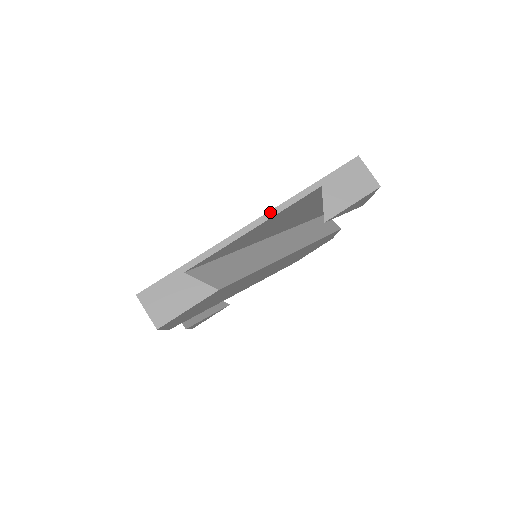
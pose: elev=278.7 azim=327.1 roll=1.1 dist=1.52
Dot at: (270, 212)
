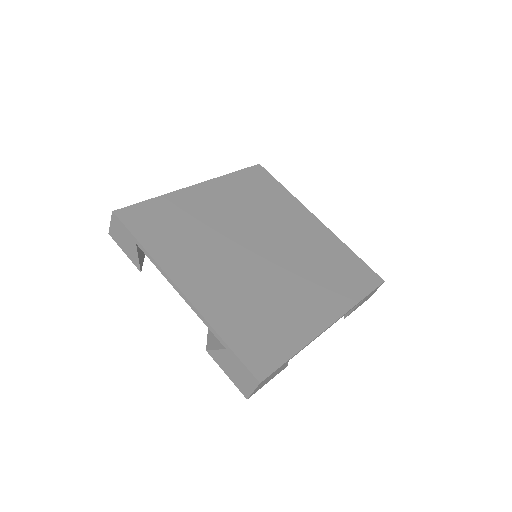
Dot at: (342, 316)
